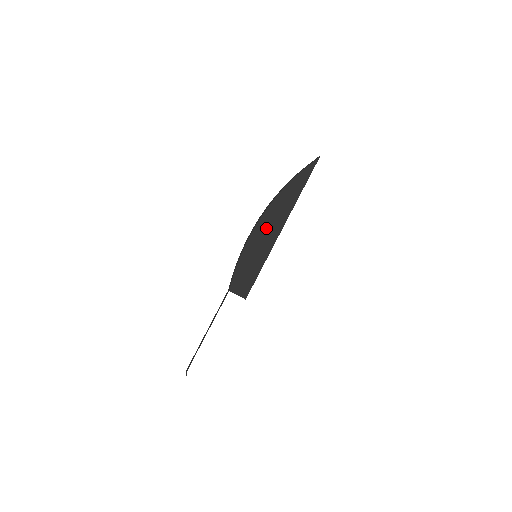
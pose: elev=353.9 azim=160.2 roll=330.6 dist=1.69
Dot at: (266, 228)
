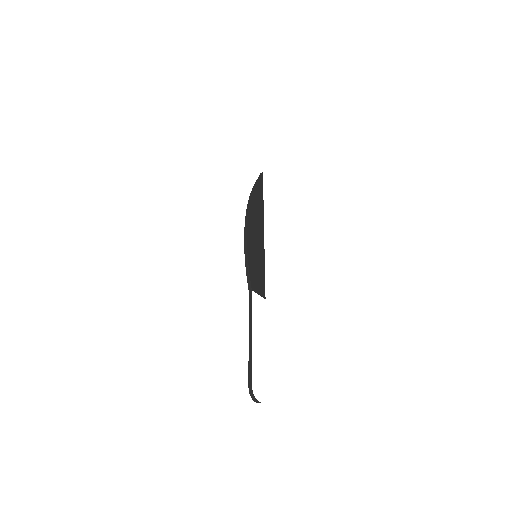
Dot at: (254, 229)
